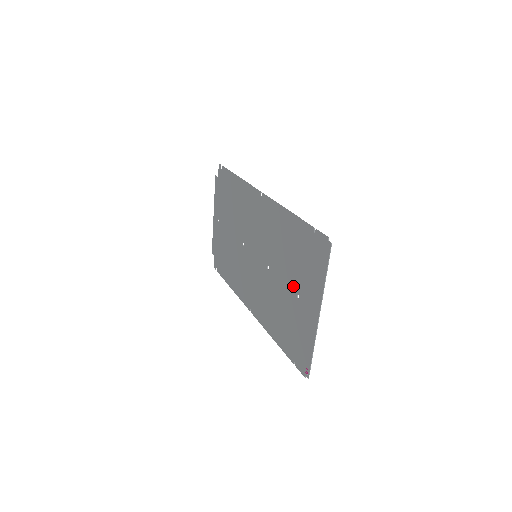
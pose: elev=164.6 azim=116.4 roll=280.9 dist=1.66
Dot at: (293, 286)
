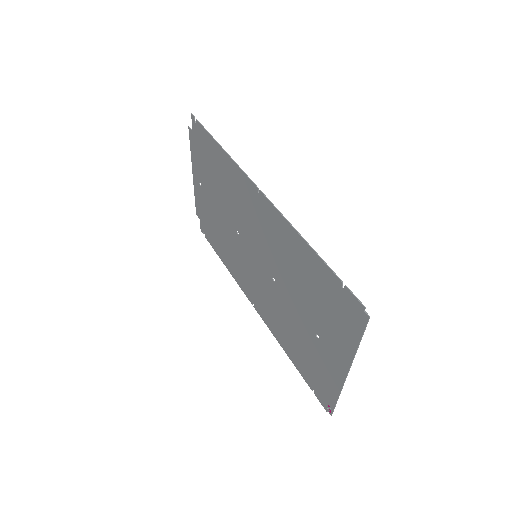
Dot at: (310, 322)
